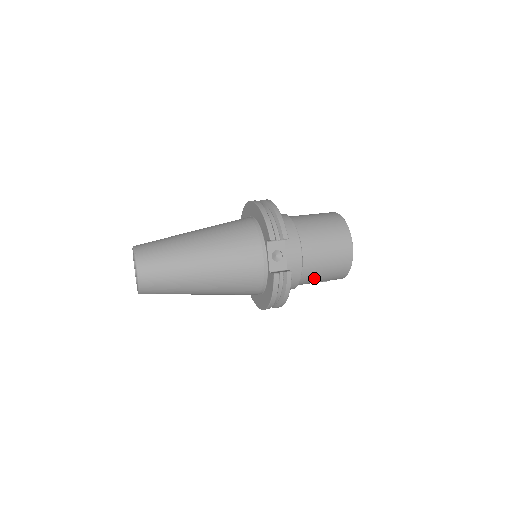
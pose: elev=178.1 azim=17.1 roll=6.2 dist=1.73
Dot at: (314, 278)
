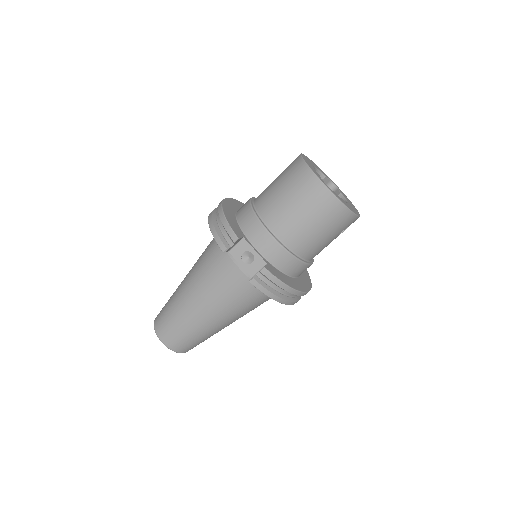
Dot at: (316, 244)
